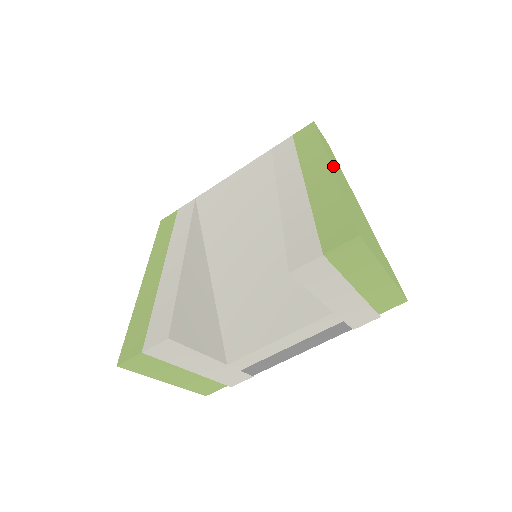
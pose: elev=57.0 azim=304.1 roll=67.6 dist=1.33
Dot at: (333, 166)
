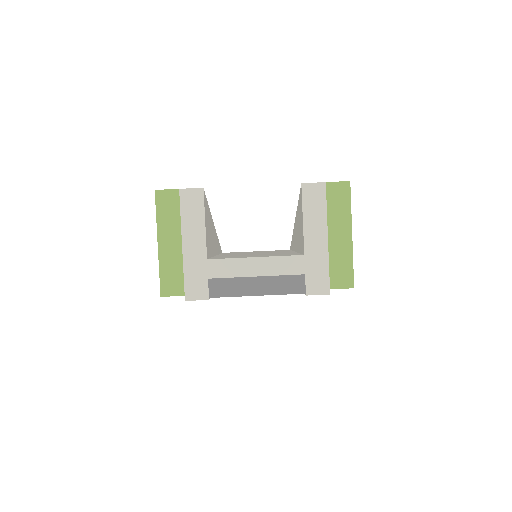
Dot at: occluded
